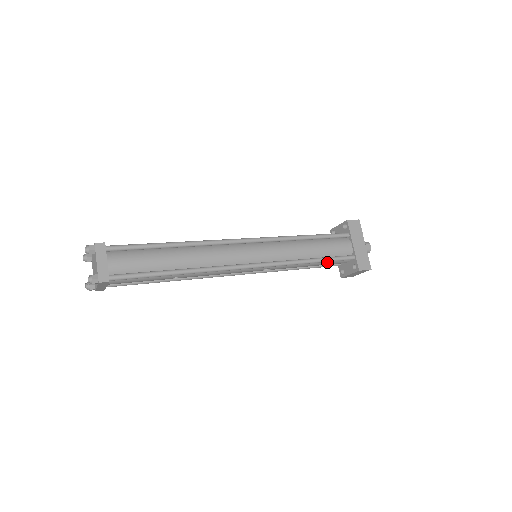
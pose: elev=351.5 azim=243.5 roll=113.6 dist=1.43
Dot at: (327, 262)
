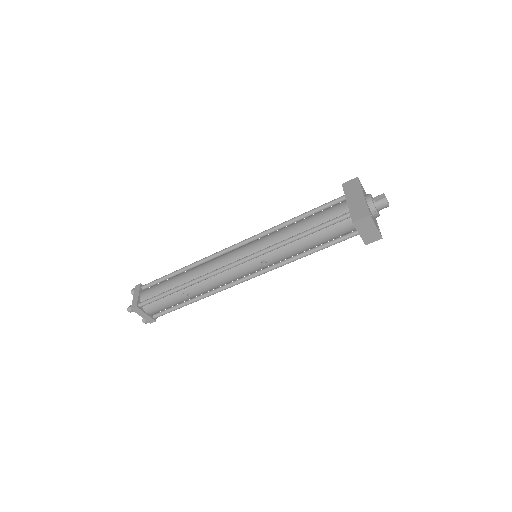
Dot at: (325, 232)
